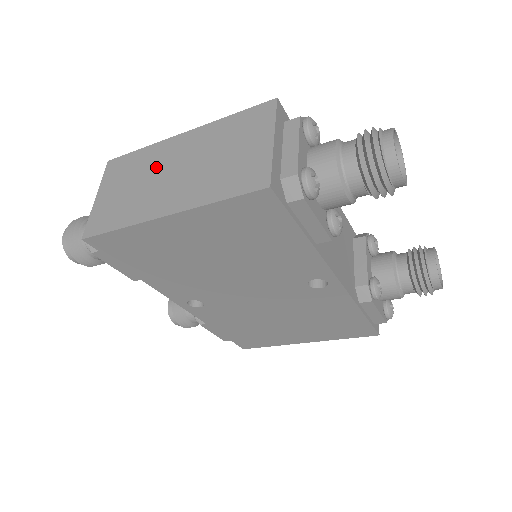
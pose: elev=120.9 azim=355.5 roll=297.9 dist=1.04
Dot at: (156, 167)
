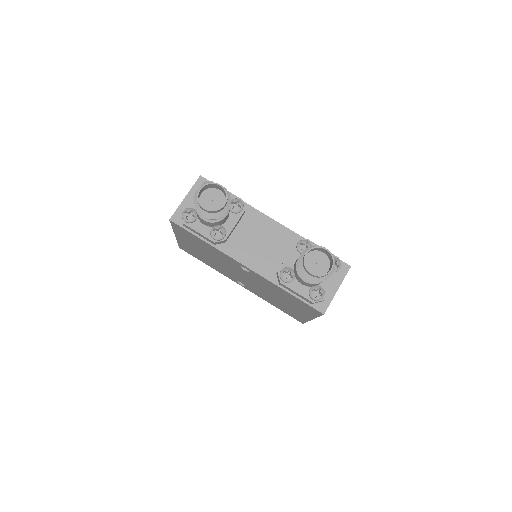
Dot at: occluded
